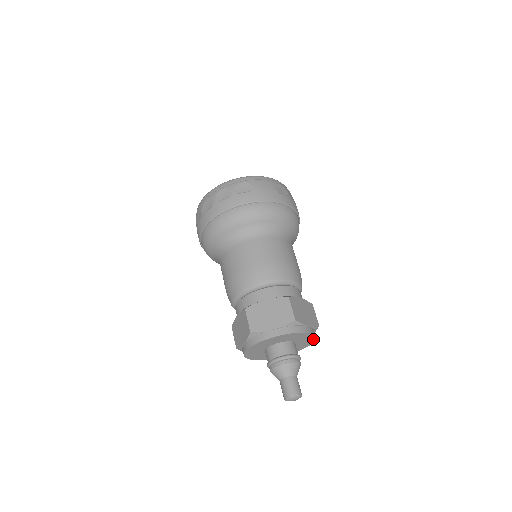
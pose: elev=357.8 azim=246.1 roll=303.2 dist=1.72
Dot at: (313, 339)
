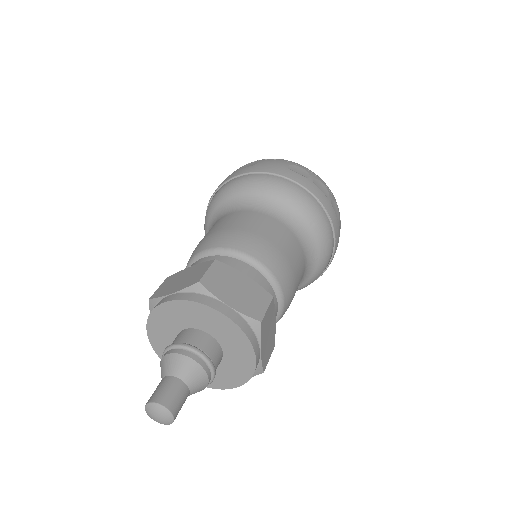
Dot at: (247, 343)
